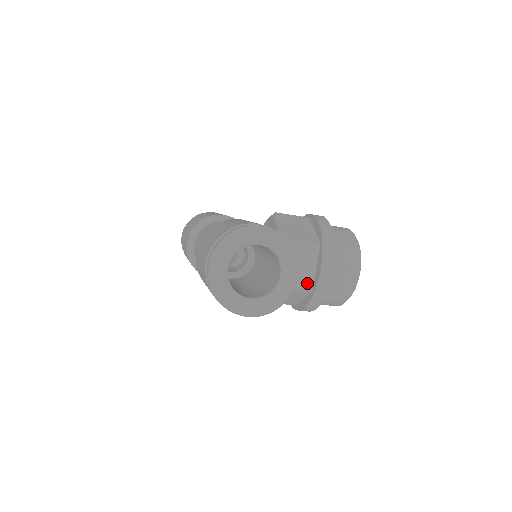
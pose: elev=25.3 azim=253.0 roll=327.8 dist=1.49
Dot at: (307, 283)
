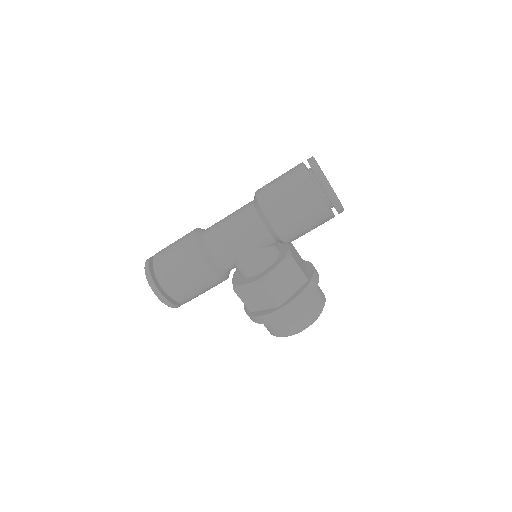
Dot at: (305, 273)
